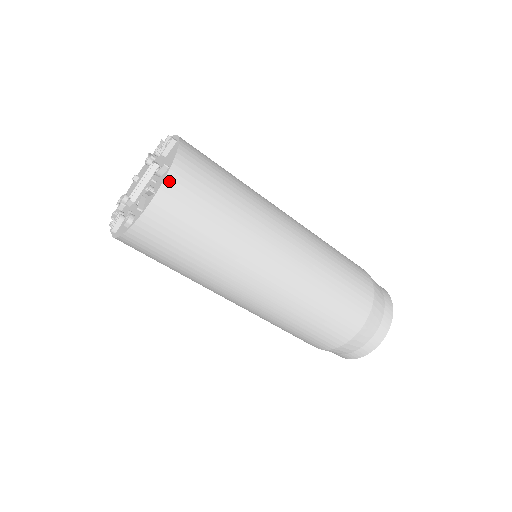
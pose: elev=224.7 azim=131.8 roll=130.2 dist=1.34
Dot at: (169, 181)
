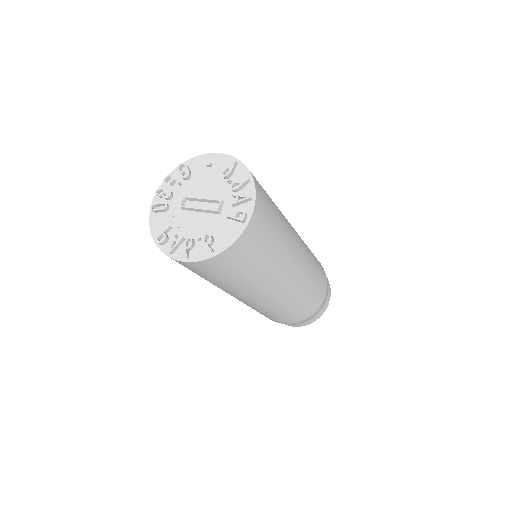
Dot at: (205, 262)
